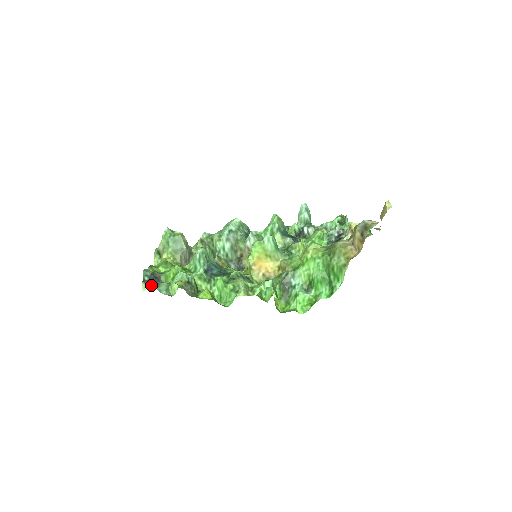
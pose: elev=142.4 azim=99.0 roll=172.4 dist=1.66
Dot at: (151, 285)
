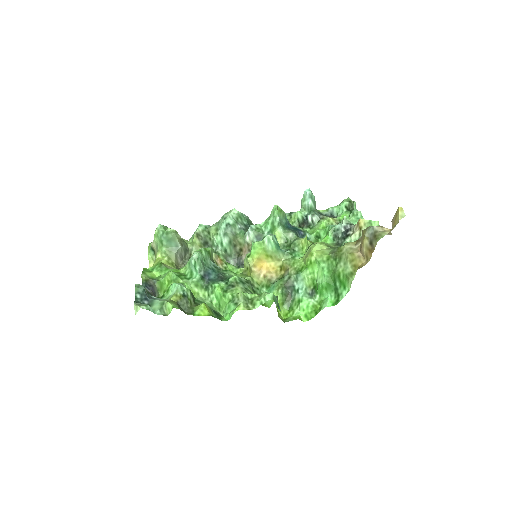
Dot at: (143, 307)
